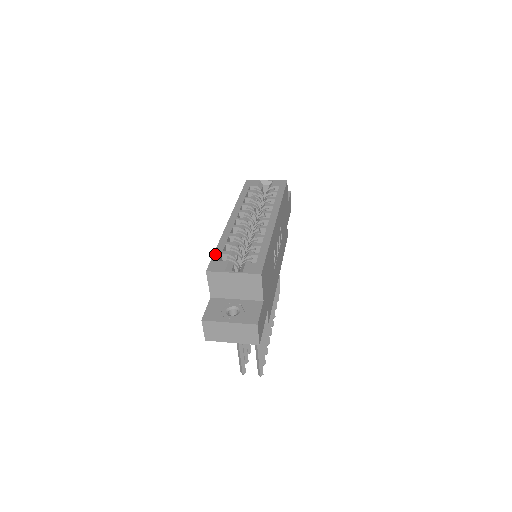
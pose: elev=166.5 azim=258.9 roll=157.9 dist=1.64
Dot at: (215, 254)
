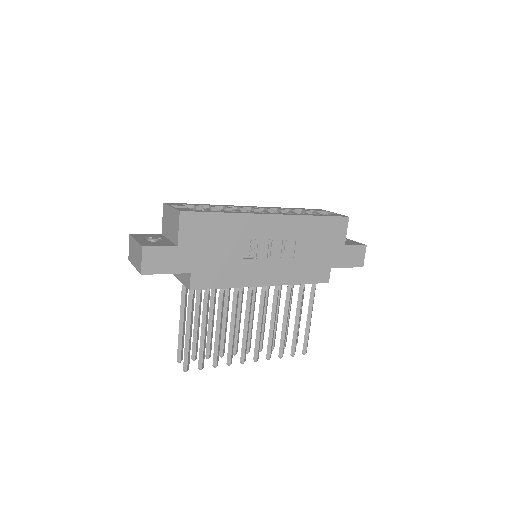
Dot at: occluded
